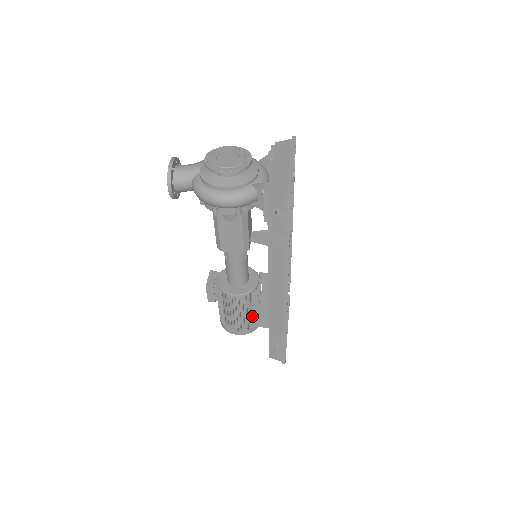
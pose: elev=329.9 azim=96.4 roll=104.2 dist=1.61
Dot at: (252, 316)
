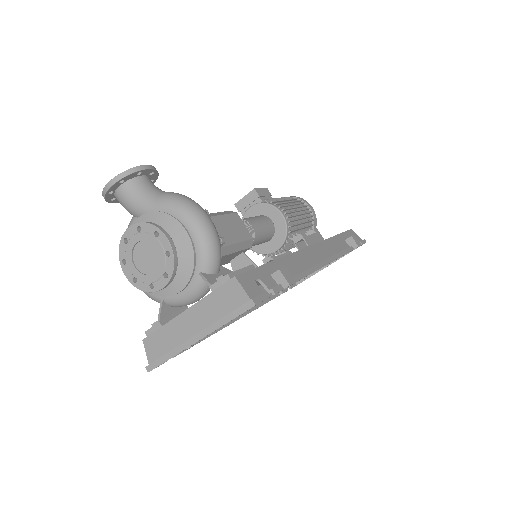
Dot at: occluded
